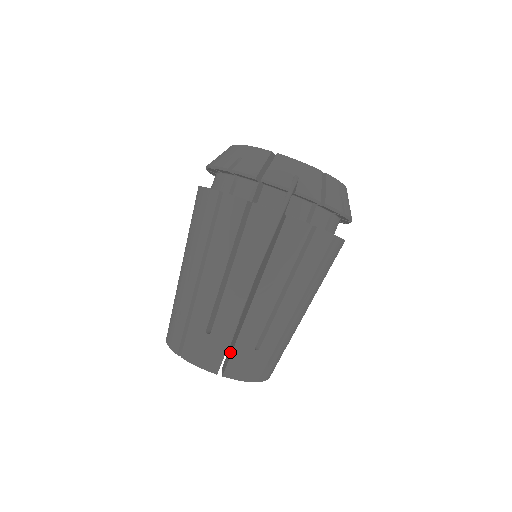
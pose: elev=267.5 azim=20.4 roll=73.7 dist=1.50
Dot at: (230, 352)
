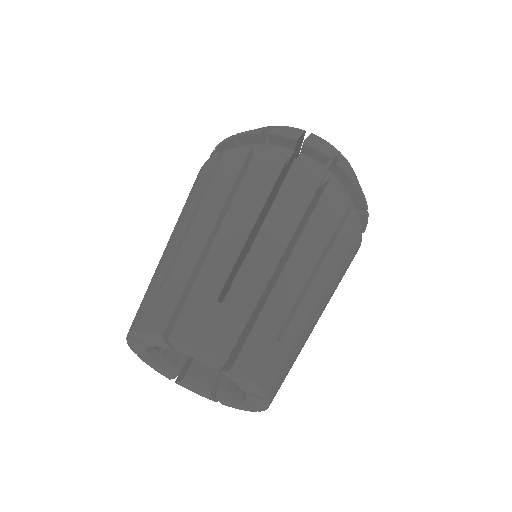
Dot at: (243, 338)
